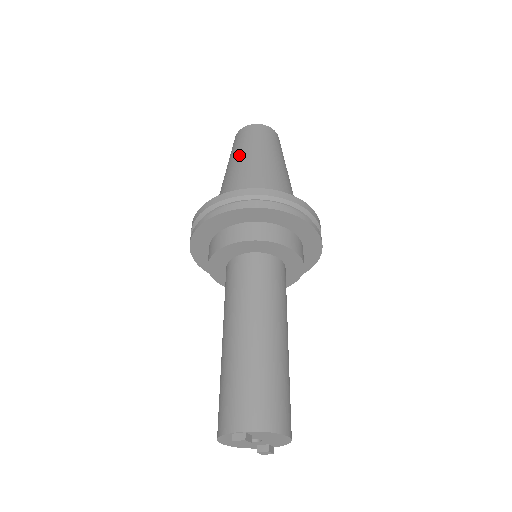
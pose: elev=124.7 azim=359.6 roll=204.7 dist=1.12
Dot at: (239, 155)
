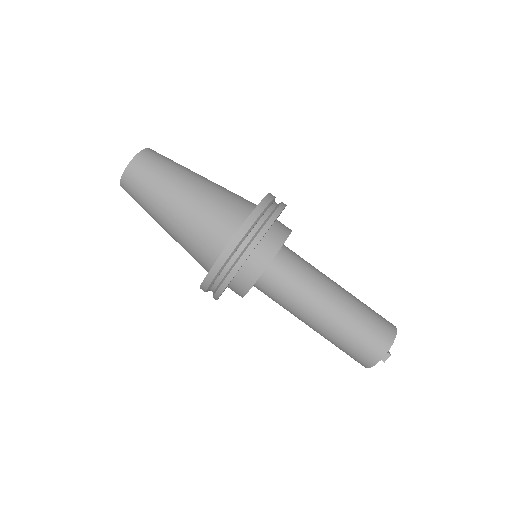
Dot at: (163, 202)
